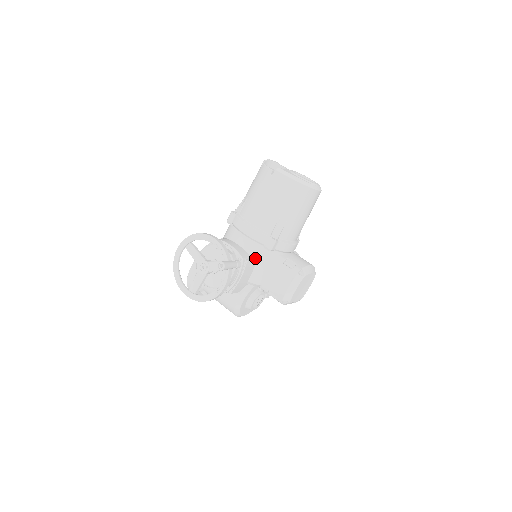
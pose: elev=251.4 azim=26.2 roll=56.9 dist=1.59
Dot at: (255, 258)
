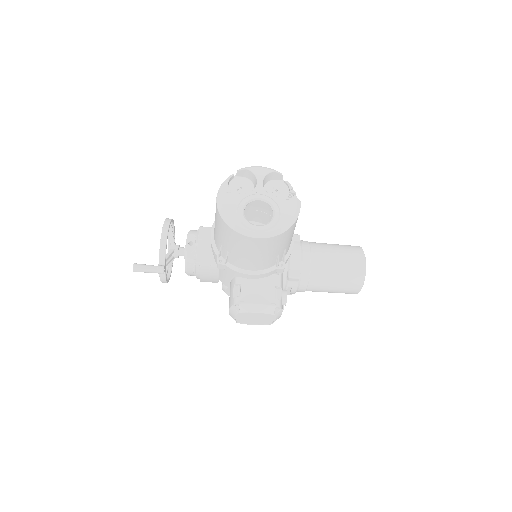
Dot at: occluded
